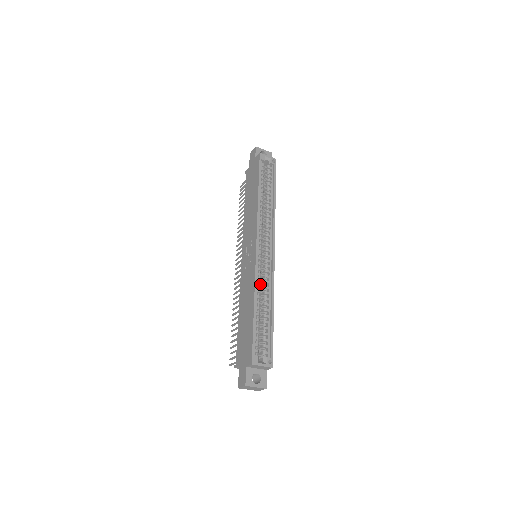
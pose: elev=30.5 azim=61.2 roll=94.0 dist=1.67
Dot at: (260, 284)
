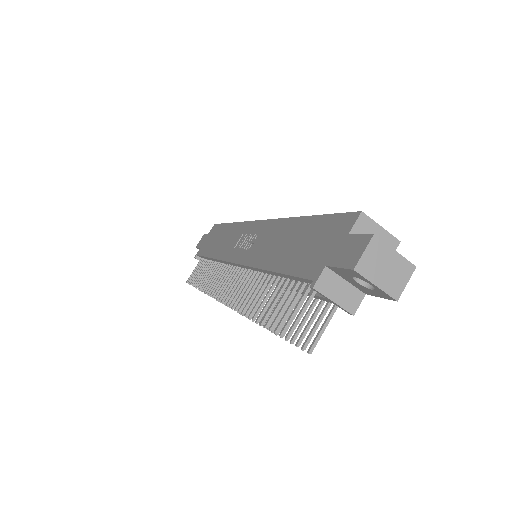
Dot at: occluded
